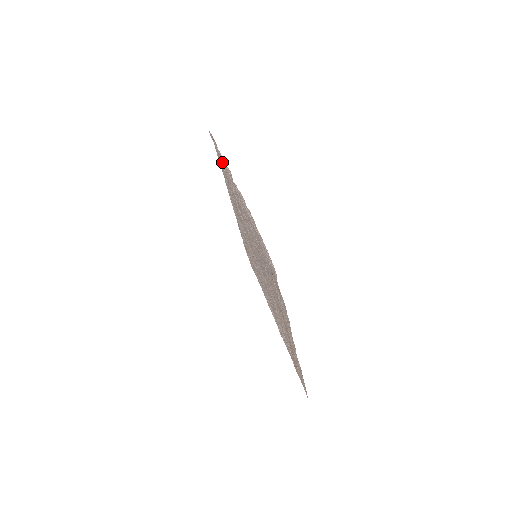
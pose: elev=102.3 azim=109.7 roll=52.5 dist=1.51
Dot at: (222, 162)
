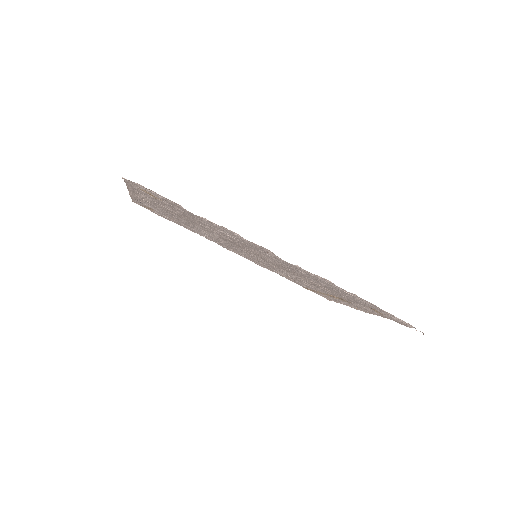
Dot at: occluded
